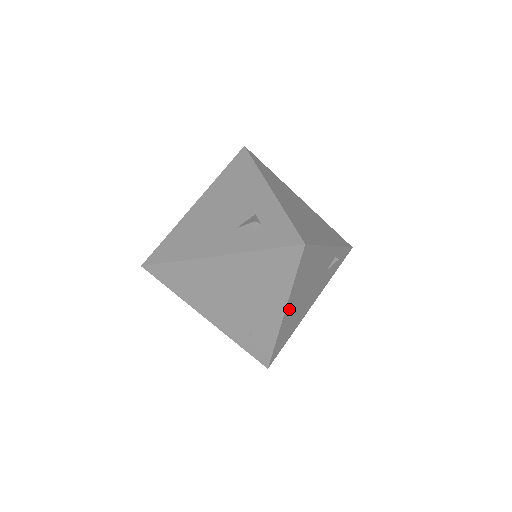
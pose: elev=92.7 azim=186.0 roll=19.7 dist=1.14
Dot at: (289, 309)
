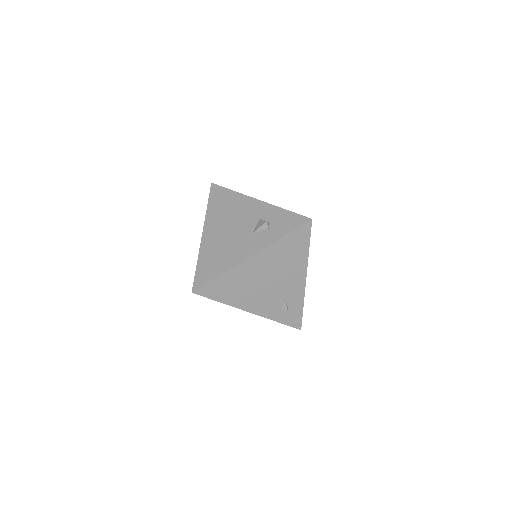
Dot at: occluded
